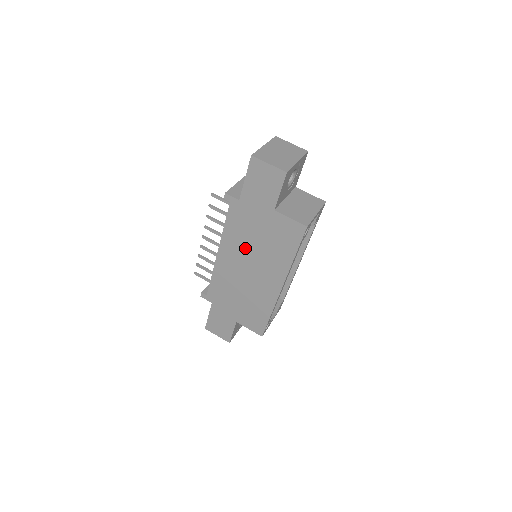
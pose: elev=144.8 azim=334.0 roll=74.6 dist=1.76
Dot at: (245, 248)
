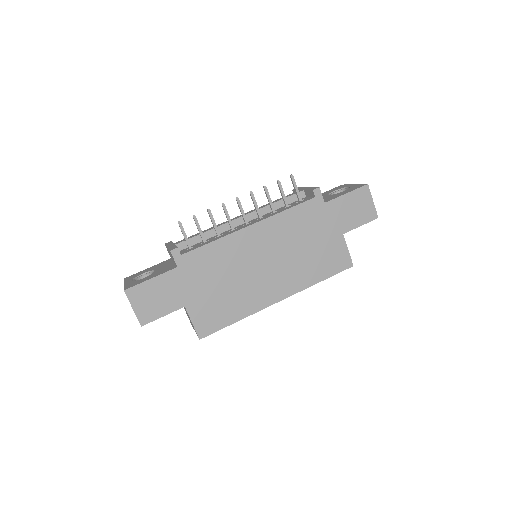
Dot at: (285, 242)
